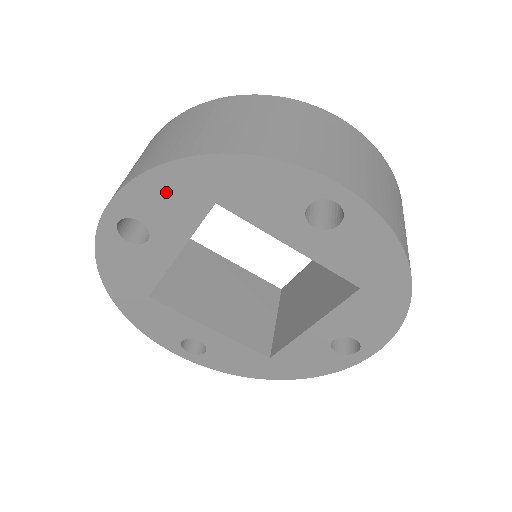
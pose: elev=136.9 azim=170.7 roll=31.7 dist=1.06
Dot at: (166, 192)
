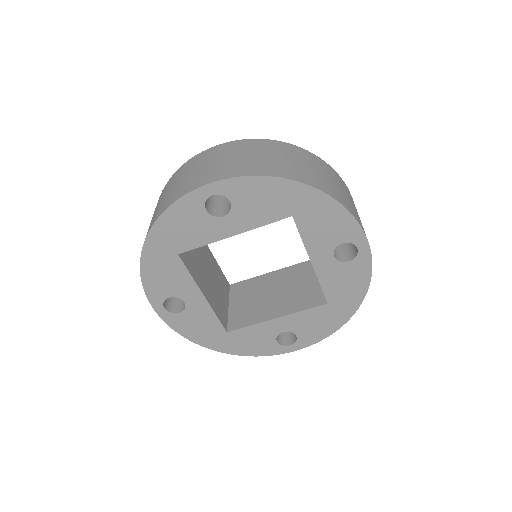
Dot at: (158, 273)
